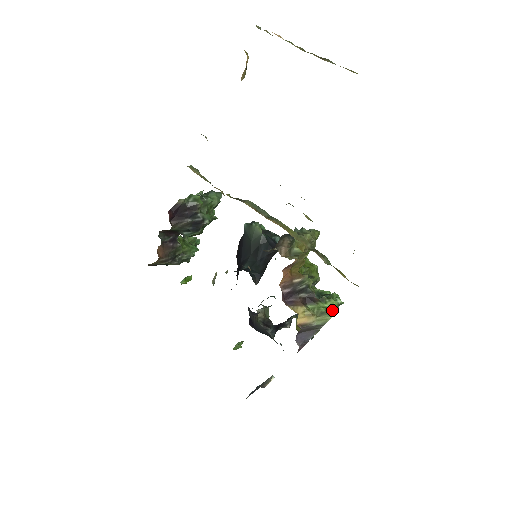
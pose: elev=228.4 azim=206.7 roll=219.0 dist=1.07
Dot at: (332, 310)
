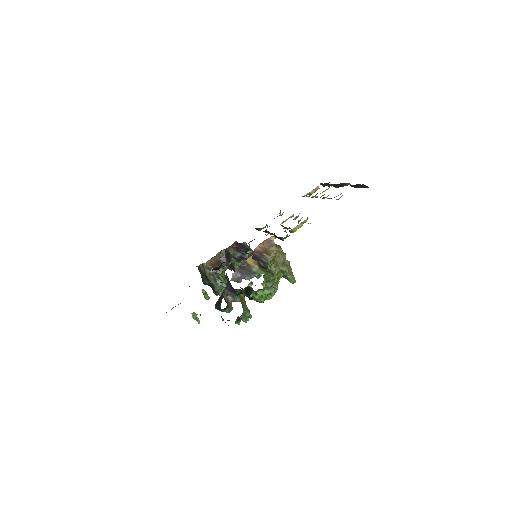
Dot at: (269, 275)
